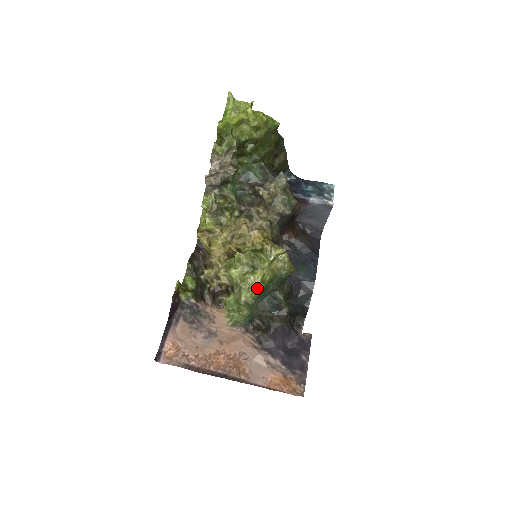
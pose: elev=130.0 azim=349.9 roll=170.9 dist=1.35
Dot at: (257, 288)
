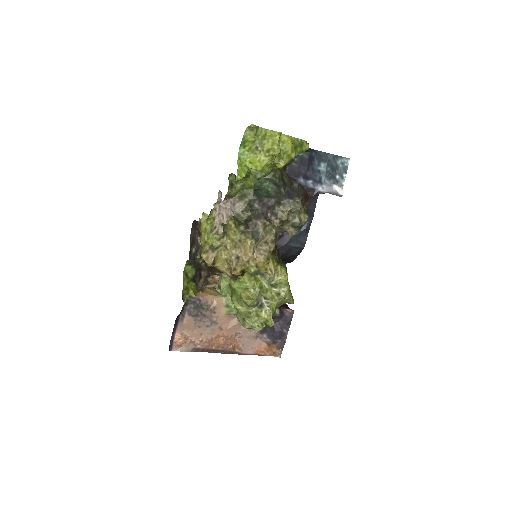
Dot at: (260, 329)
